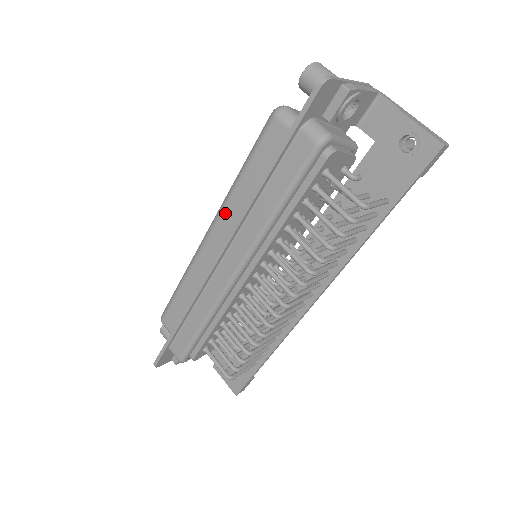
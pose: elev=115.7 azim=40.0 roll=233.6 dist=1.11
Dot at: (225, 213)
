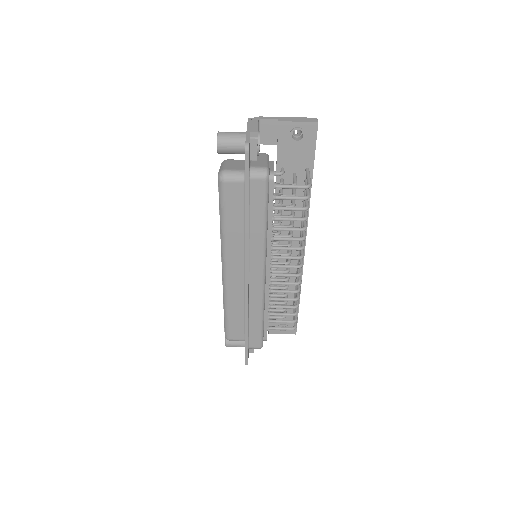
Dot at: (229, 252)
